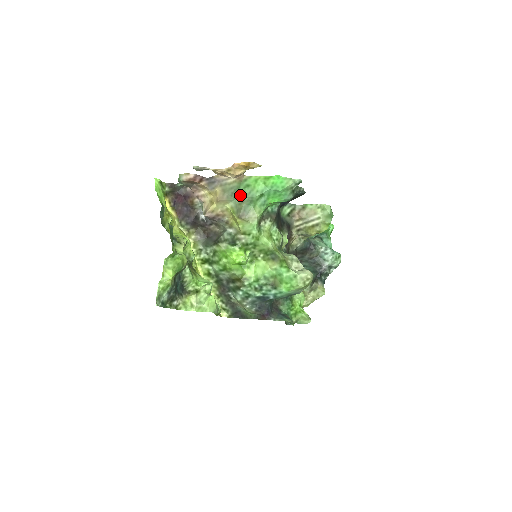
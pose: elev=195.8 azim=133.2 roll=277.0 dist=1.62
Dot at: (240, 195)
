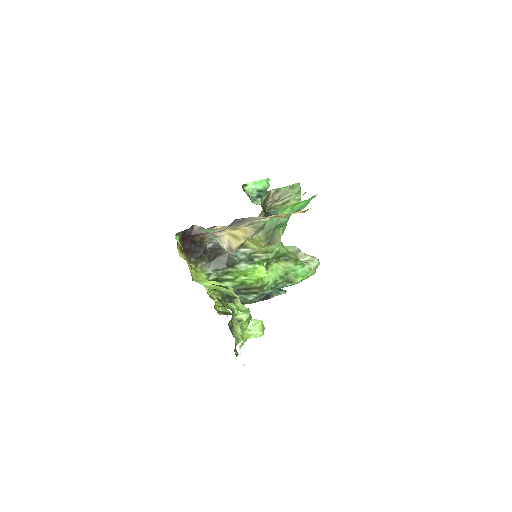
Dot at: (268, 225)
